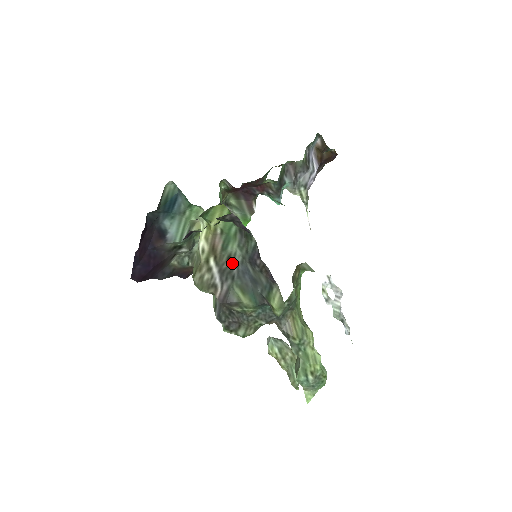
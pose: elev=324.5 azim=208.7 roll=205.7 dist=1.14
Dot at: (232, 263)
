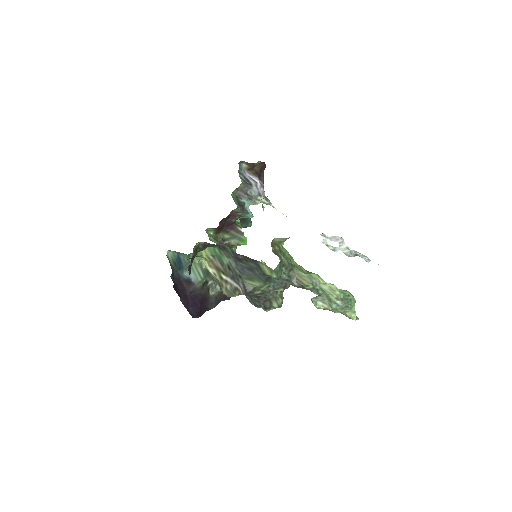
Dot at: (233, 269)
